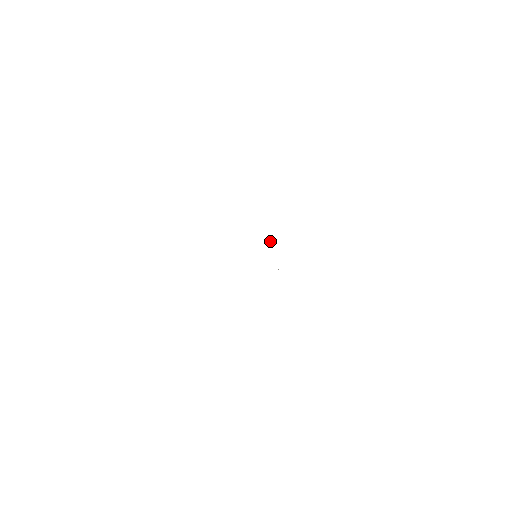
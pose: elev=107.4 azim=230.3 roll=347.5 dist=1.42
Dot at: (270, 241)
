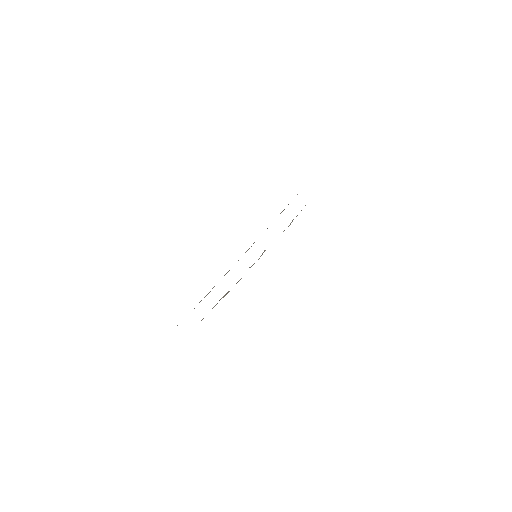
Dot at: occluded
